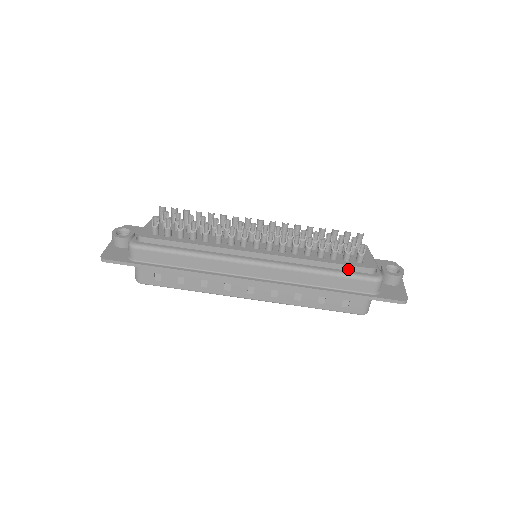
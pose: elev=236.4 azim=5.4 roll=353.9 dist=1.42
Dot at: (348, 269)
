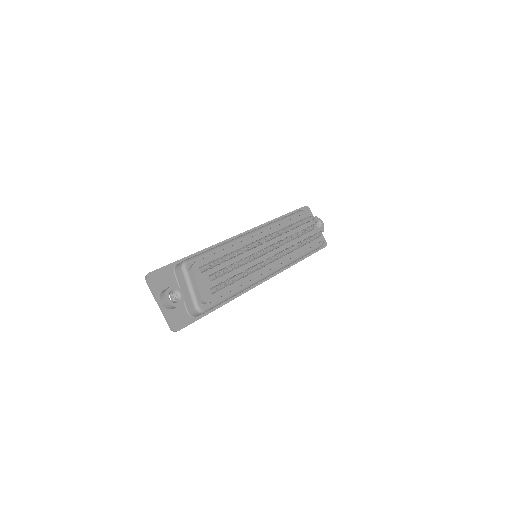
Dot at: (311, 246)
